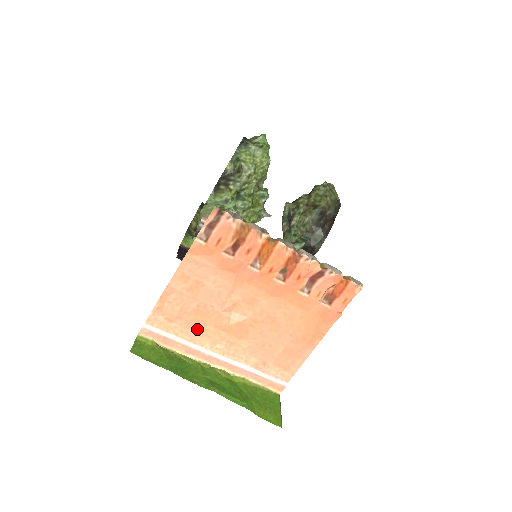
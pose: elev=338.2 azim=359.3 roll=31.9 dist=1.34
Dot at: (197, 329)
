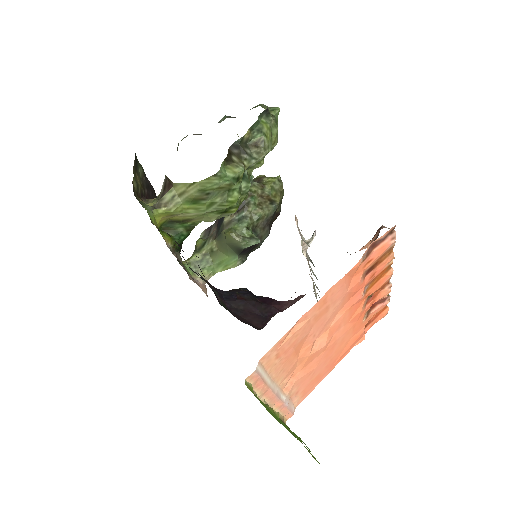
Dot at: (287, 364)
